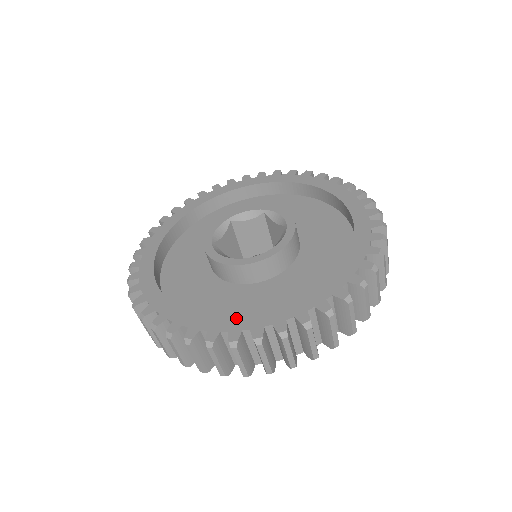
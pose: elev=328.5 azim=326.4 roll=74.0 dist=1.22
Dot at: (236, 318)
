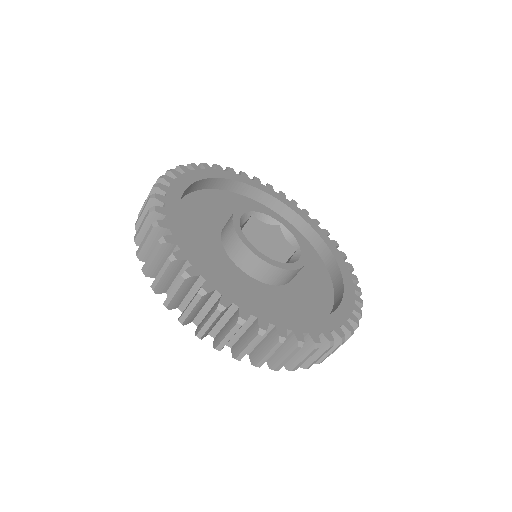
Dot at: (263, 309)
